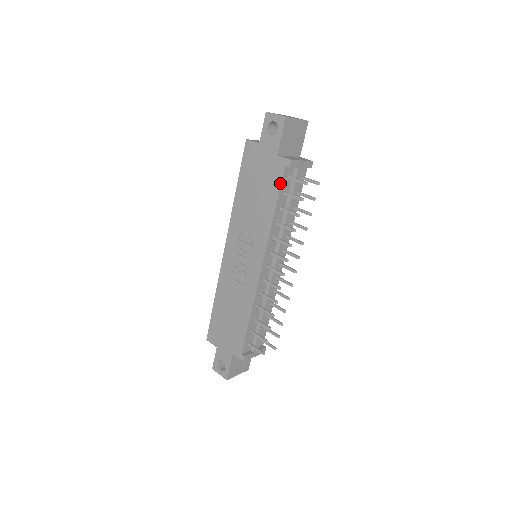
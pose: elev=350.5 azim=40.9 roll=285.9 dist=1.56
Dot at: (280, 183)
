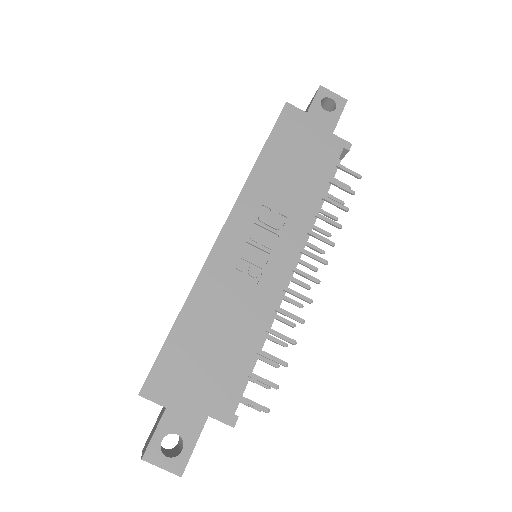
Dot at: (335, 164)
